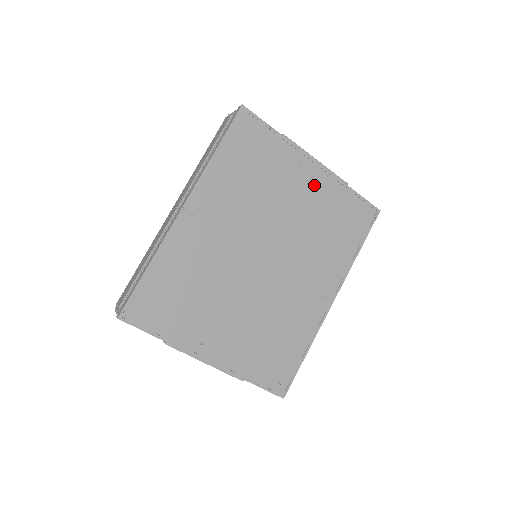
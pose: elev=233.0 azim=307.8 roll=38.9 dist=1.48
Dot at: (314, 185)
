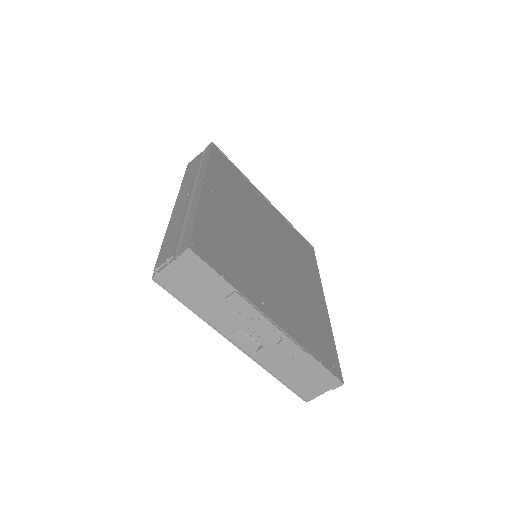
Dot at: (272, 212)
